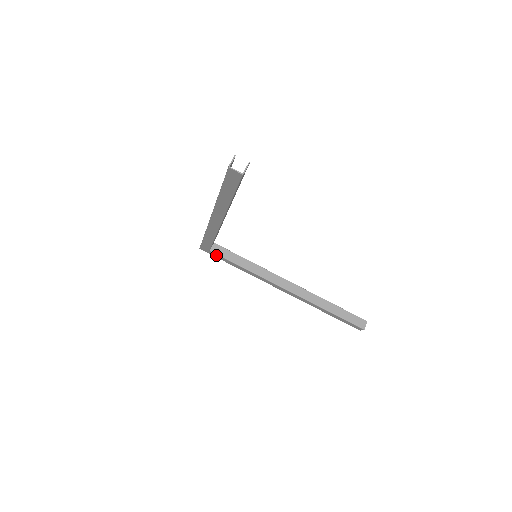
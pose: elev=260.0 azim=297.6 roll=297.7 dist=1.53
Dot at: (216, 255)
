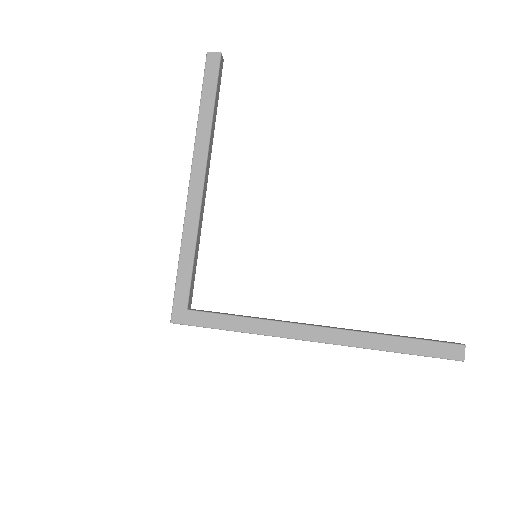
Dot at: (198, 316)
